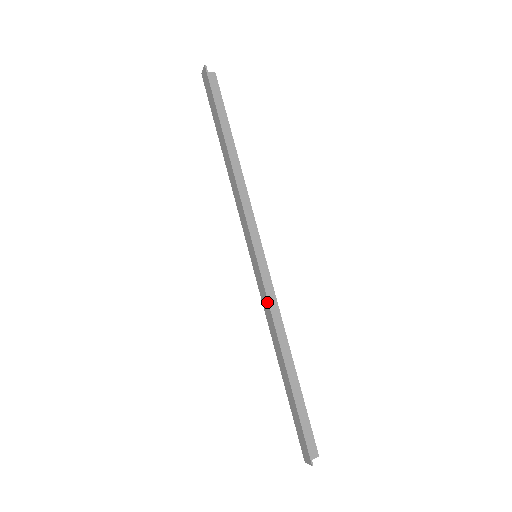
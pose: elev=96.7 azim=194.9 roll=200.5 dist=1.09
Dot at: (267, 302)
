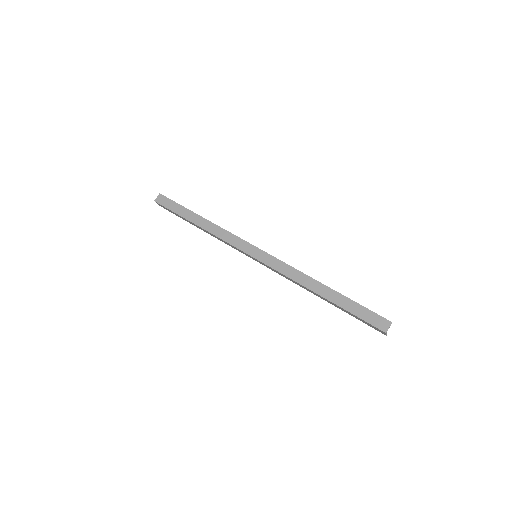
Dot at: (286, 265)
